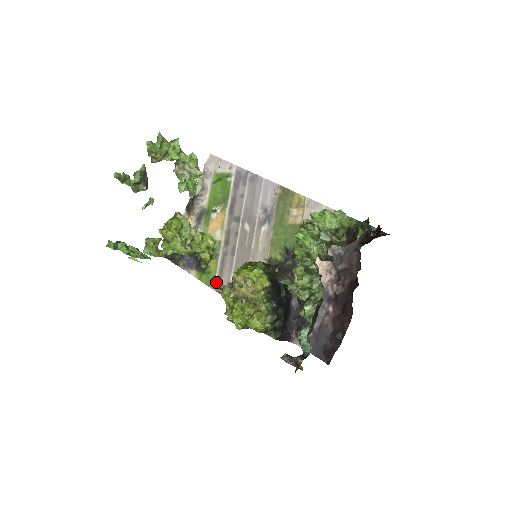
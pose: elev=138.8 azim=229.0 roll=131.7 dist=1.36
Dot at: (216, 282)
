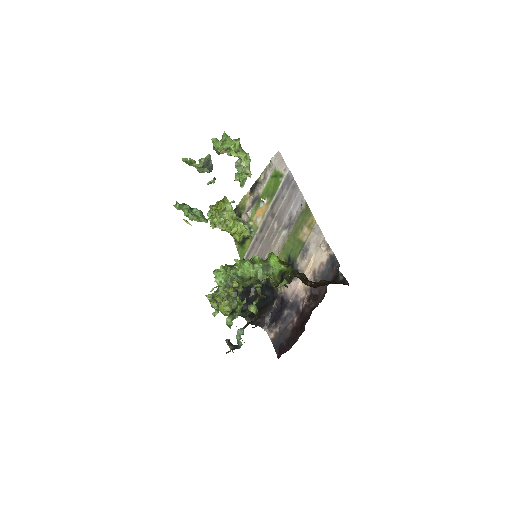
Dot at: (245, 258)
